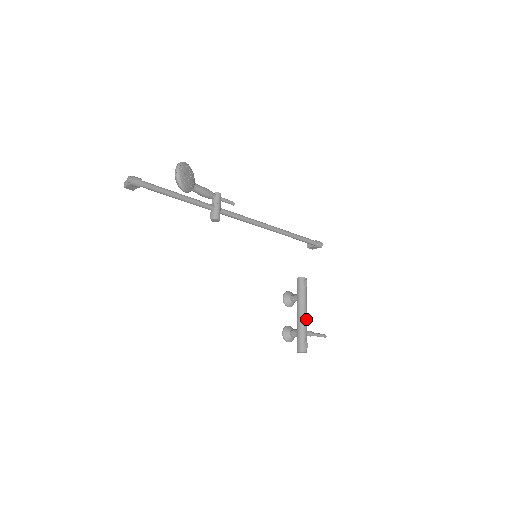
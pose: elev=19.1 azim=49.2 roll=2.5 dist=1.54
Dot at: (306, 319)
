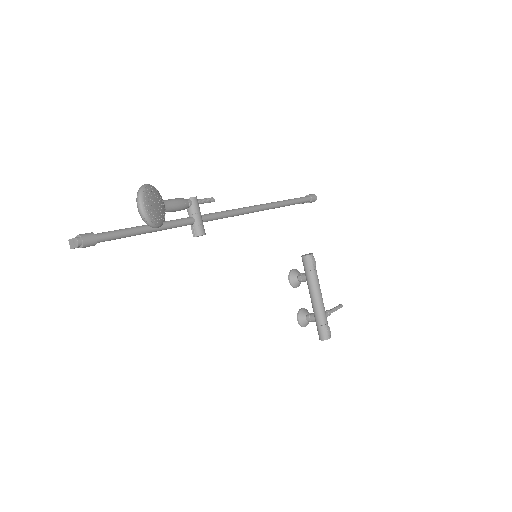
Dot at: occluded
